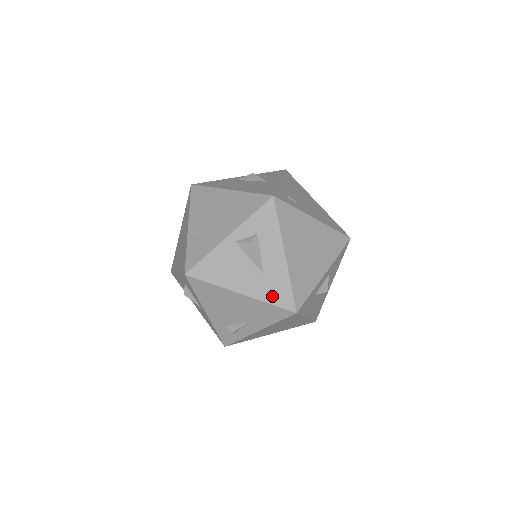
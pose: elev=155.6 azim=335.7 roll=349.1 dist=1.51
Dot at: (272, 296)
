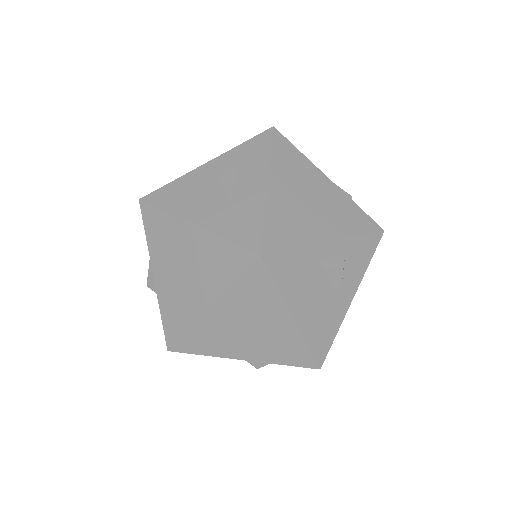
Dot at: occluded
